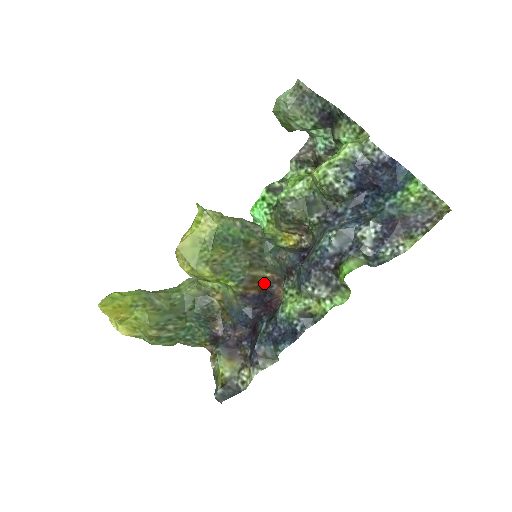
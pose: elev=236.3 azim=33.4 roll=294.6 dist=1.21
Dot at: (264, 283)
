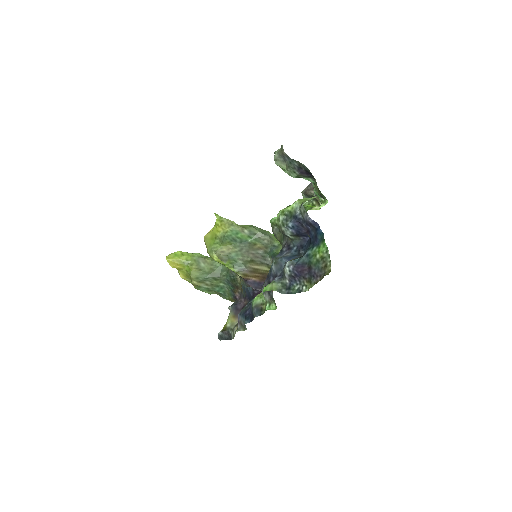
Dot at: occluded
